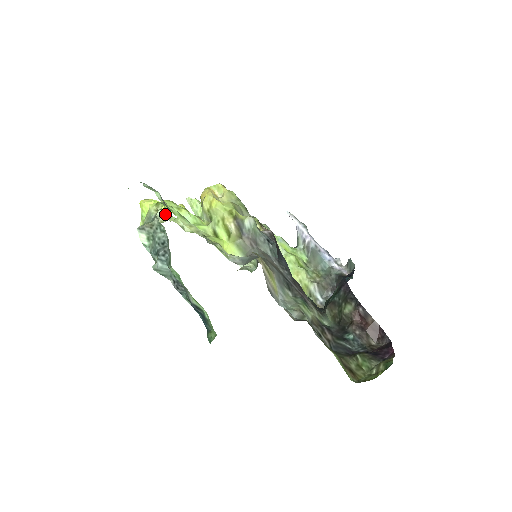
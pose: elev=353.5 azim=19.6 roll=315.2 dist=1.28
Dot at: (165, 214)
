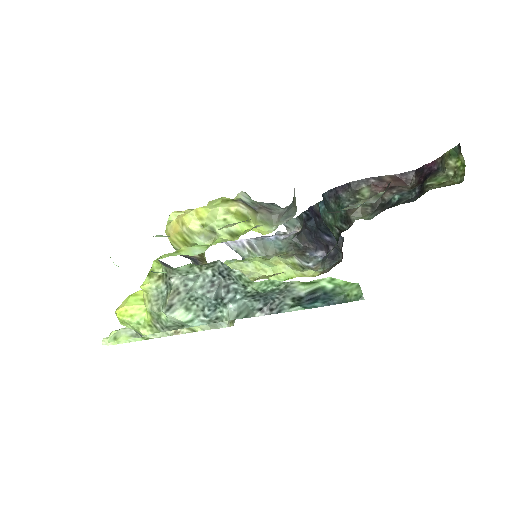
Dot at: occluded
